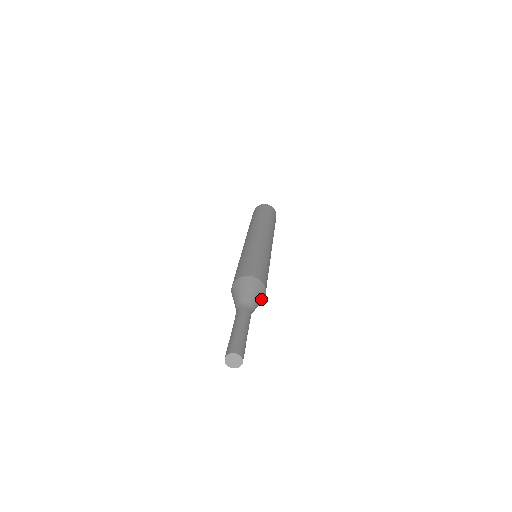
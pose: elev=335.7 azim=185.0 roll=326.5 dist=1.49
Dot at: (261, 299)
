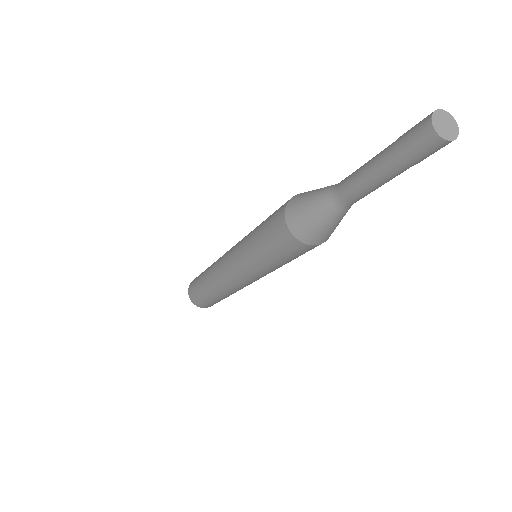
Dot at: (333, 230)
